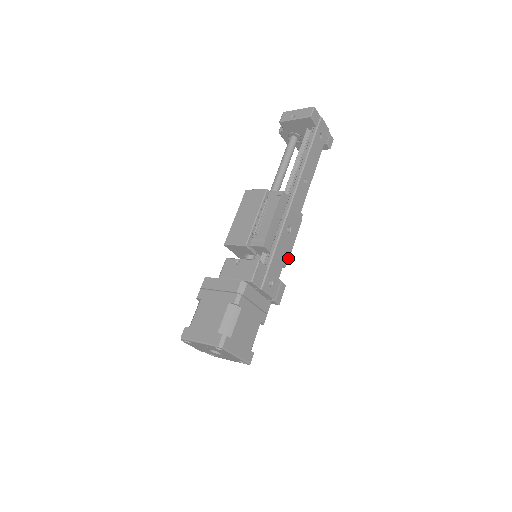
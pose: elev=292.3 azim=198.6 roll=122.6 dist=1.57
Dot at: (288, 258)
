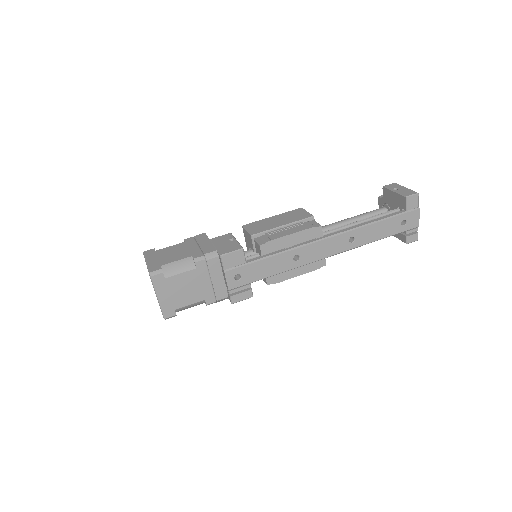
Dot at: (278, 281)
